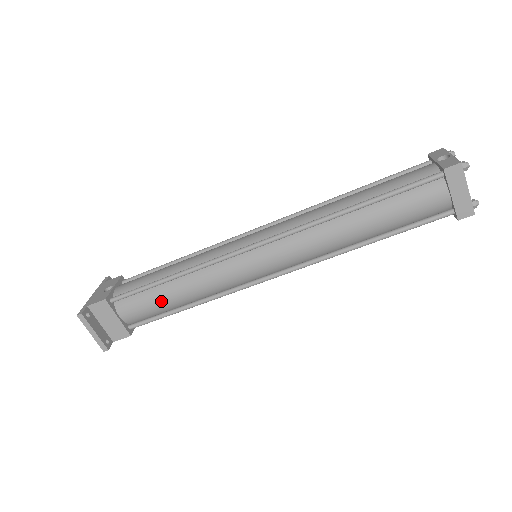
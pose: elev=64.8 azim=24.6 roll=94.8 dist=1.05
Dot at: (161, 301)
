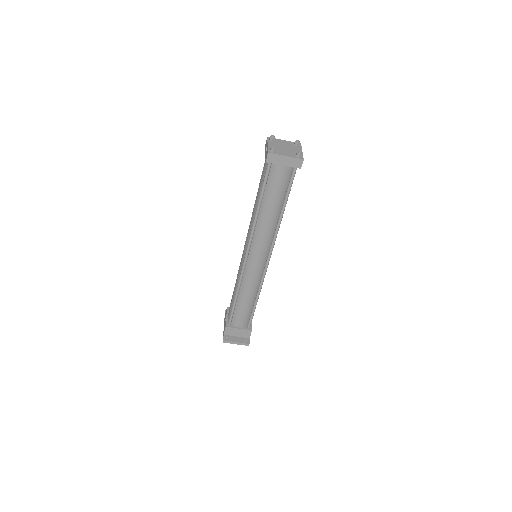
Dot at: (244, 309)
